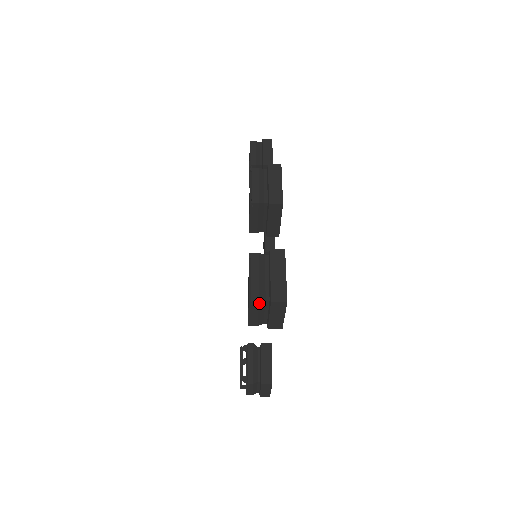
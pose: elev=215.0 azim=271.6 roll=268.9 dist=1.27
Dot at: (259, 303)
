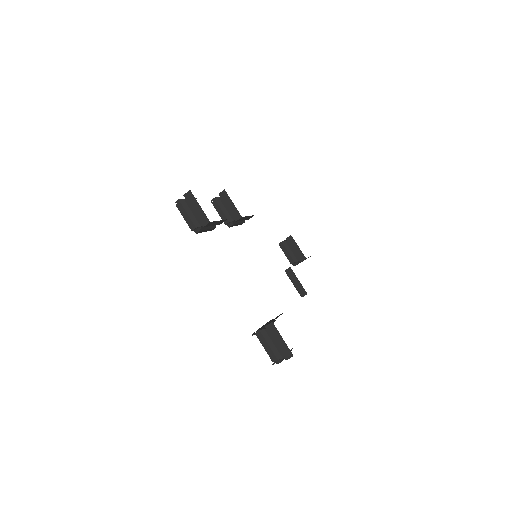
Dot at: (180, 201)
